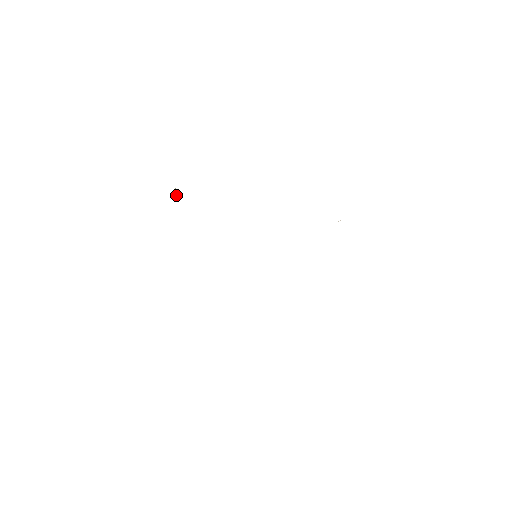
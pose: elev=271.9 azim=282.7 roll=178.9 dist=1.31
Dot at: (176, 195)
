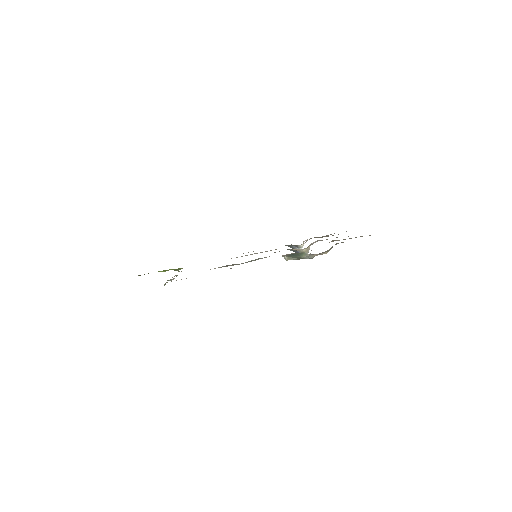
Dot at: occluded
